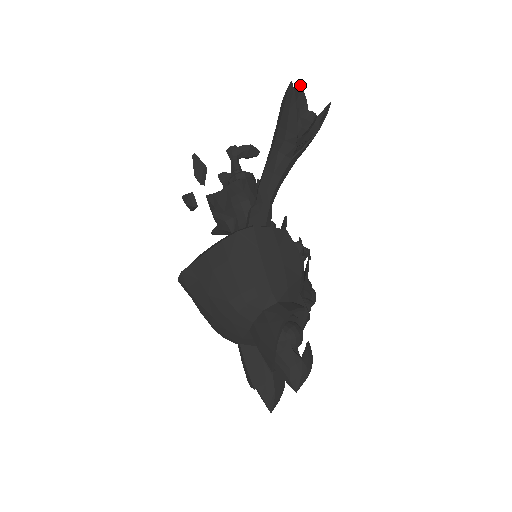
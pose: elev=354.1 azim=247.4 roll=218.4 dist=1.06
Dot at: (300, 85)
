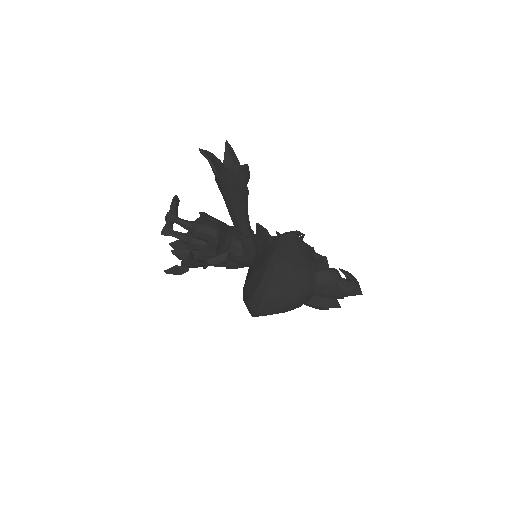
Dot at: (203, 150)
